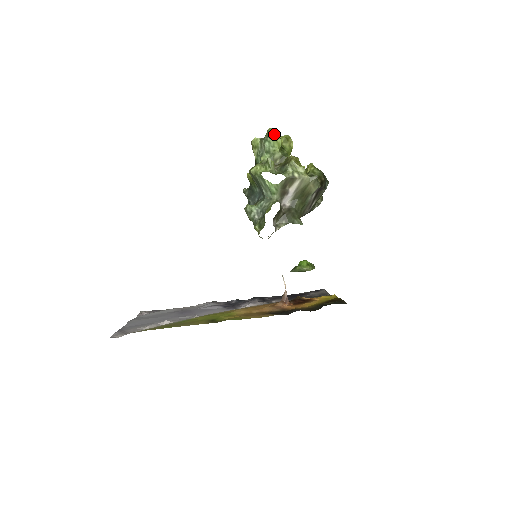
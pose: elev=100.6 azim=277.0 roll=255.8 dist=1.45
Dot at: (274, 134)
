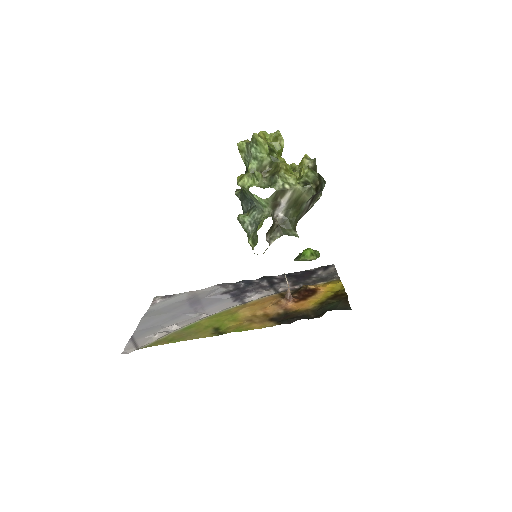
Dot at: (259, 141)
